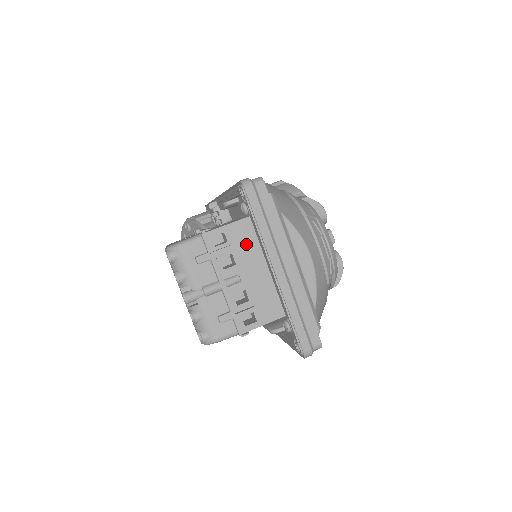
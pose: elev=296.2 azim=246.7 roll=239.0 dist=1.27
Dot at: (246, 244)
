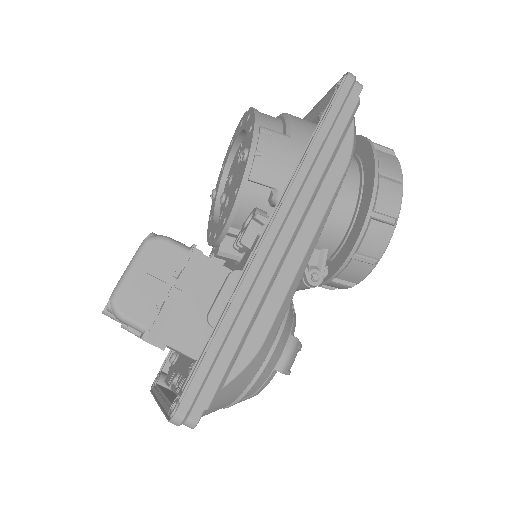
Dot at: (181, 353)
